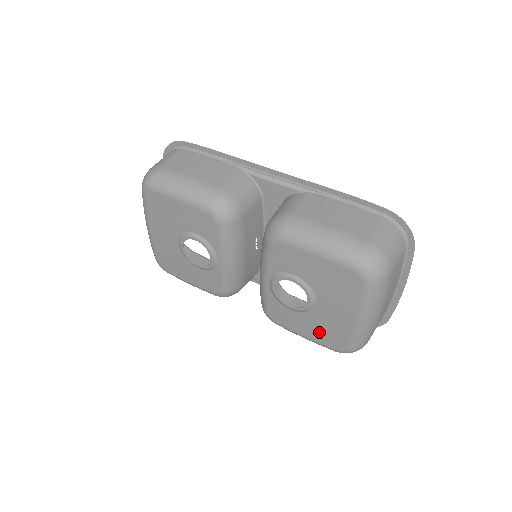
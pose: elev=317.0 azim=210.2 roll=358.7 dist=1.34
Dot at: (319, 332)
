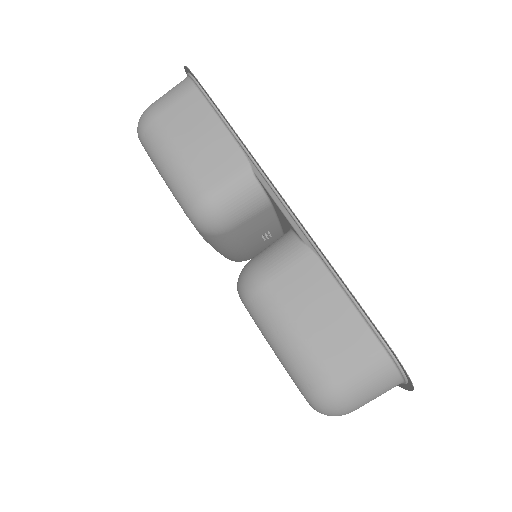
Dot at: occluded
